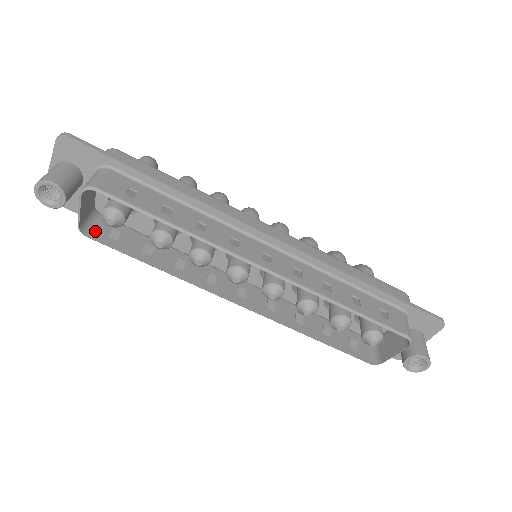
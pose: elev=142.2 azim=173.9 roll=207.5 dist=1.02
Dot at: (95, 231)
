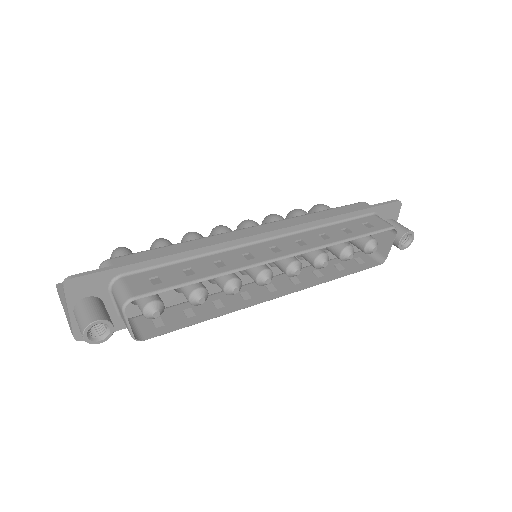
Dot at: (144, 332)
